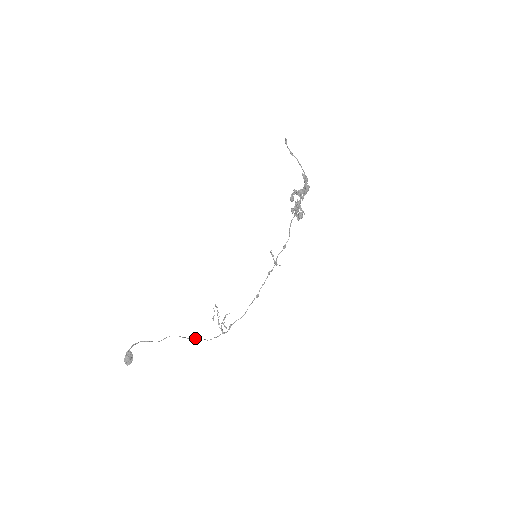
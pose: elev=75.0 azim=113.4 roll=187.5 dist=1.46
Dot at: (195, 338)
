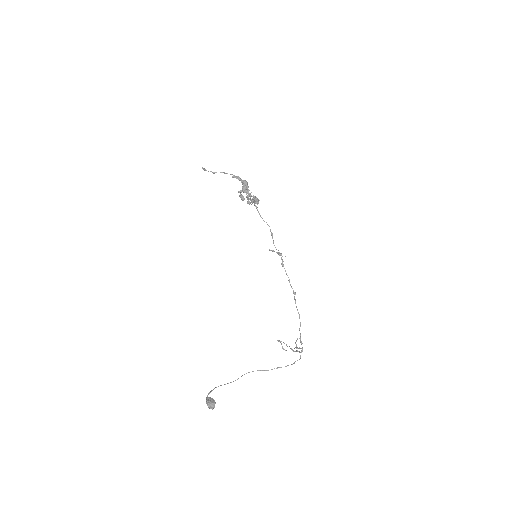
Dot at: occluded
